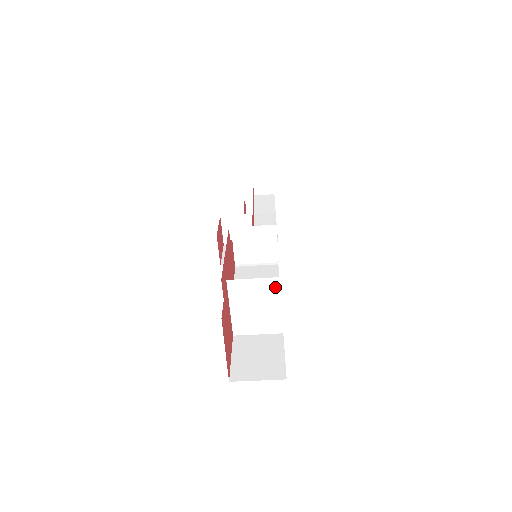
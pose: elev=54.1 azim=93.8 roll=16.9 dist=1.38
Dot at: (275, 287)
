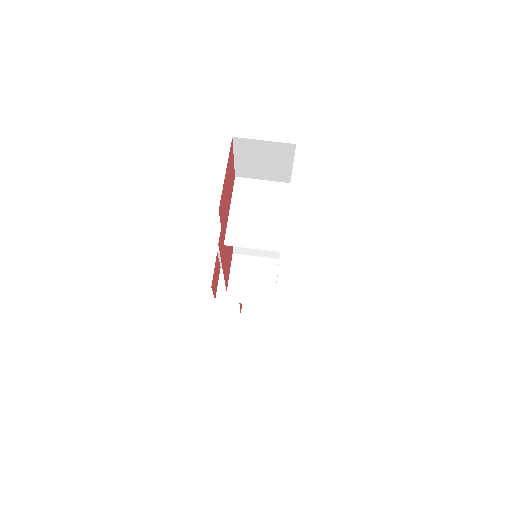
Dot at: (283, 193)
